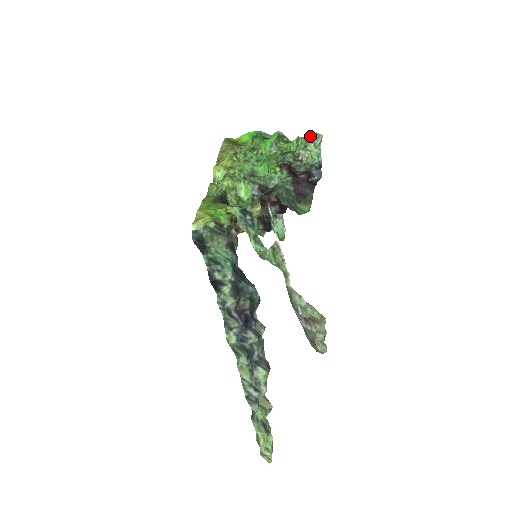
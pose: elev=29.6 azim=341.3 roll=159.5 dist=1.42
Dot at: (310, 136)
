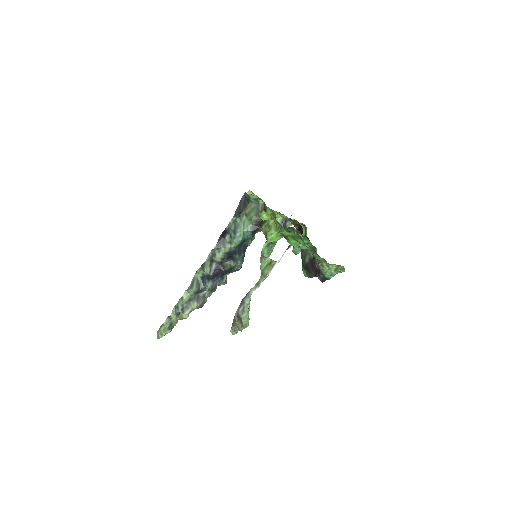
Dot at: occluded
